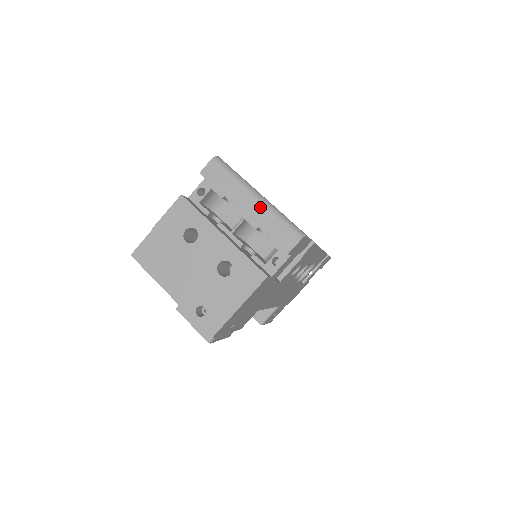
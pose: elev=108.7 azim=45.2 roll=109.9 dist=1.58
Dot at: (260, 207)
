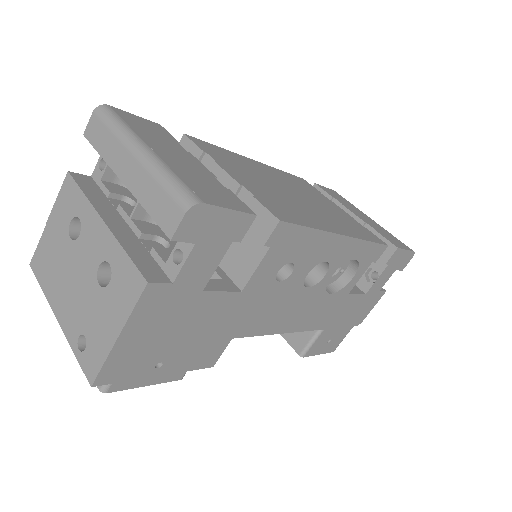
Dot at: (139, 167)
